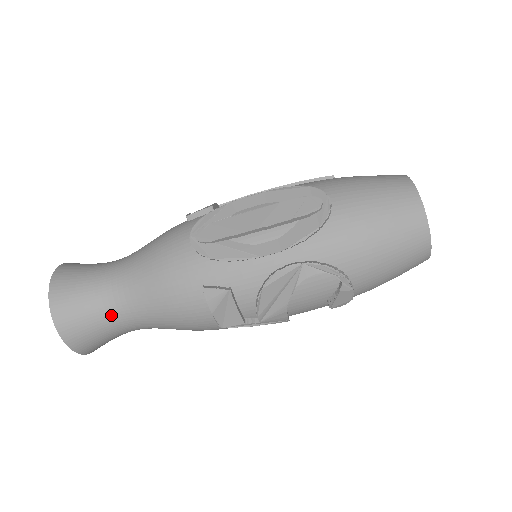
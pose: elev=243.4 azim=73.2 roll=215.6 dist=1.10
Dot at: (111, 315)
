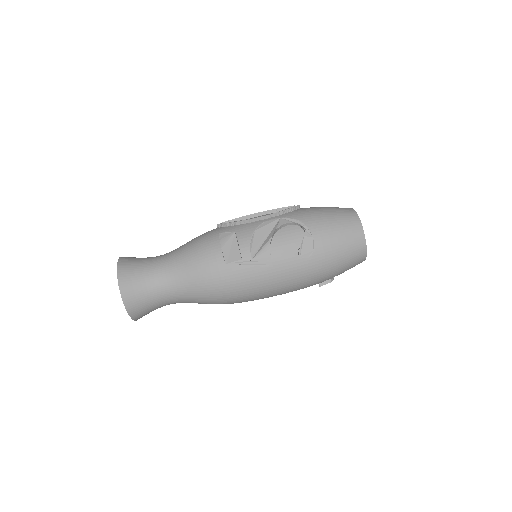
Dot at: (154, 268)
